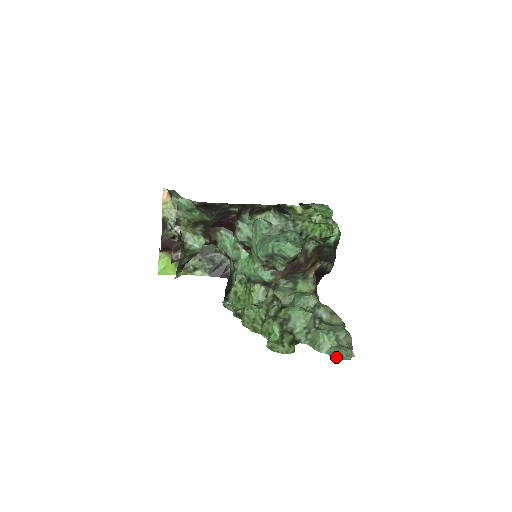
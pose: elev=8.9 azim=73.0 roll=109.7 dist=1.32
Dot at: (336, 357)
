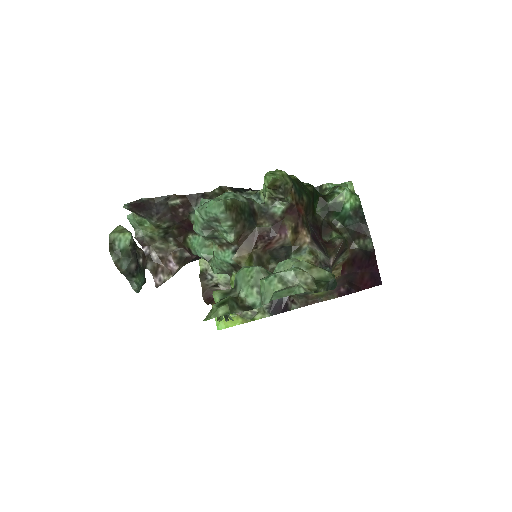
Dot at: (271, 298)
